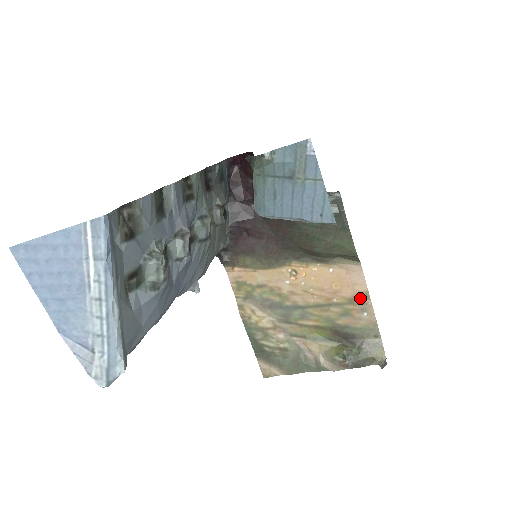
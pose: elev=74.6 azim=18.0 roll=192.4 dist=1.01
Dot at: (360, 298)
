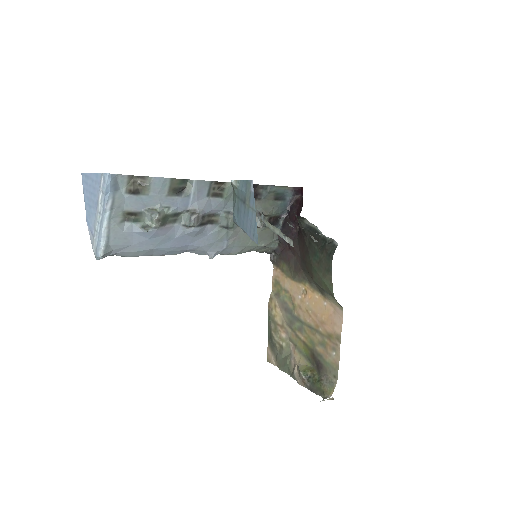
Dot at: (335, 338)
